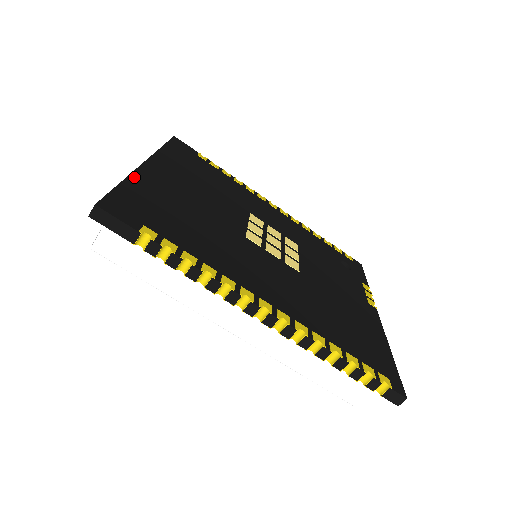
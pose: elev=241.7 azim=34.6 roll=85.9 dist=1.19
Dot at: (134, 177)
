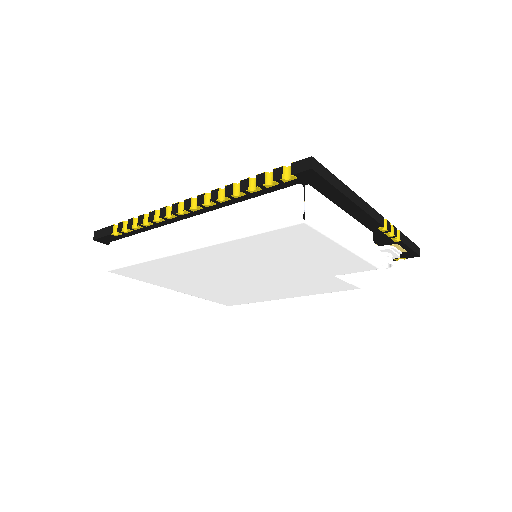
Dot at: occluded
